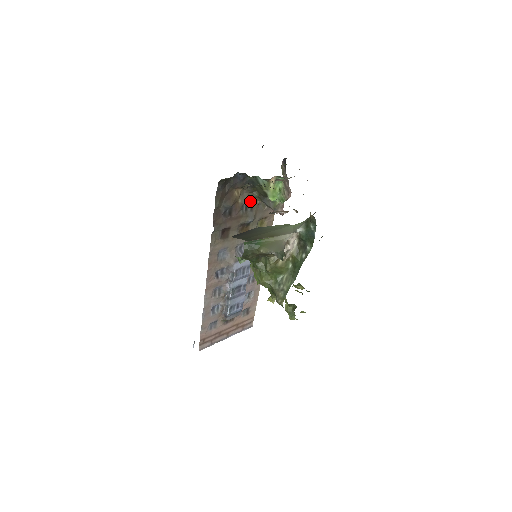
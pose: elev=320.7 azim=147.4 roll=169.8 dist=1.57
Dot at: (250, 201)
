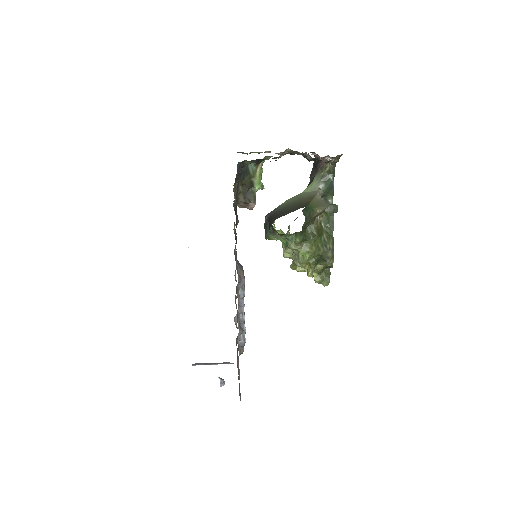
Dot at: (235, 200)
